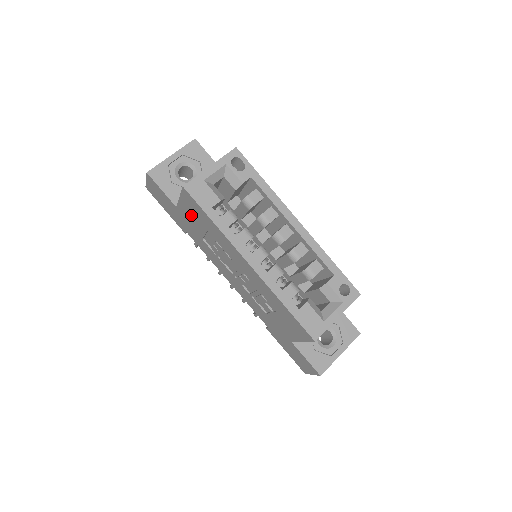
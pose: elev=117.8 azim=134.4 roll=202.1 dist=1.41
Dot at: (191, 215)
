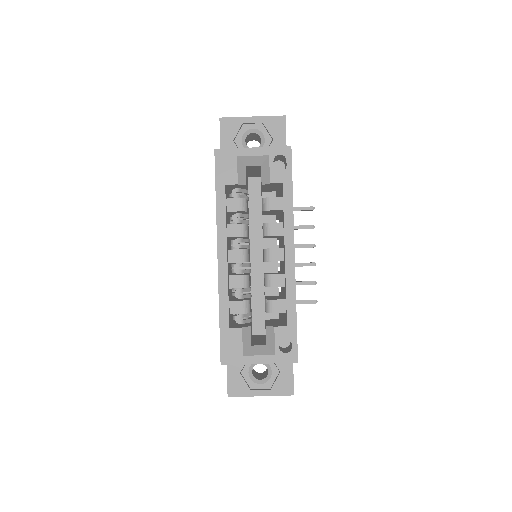
Dot at: occluded
